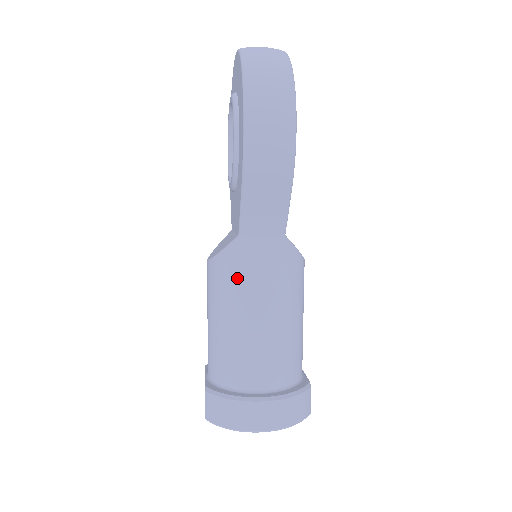
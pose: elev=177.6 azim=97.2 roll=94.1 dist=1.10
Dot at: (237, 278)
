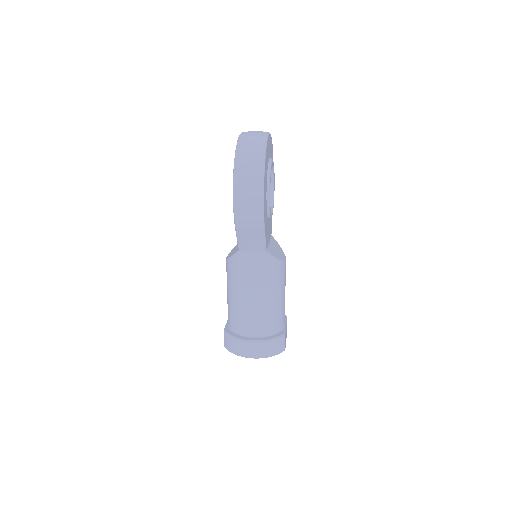
Dot at: (238, 274)
